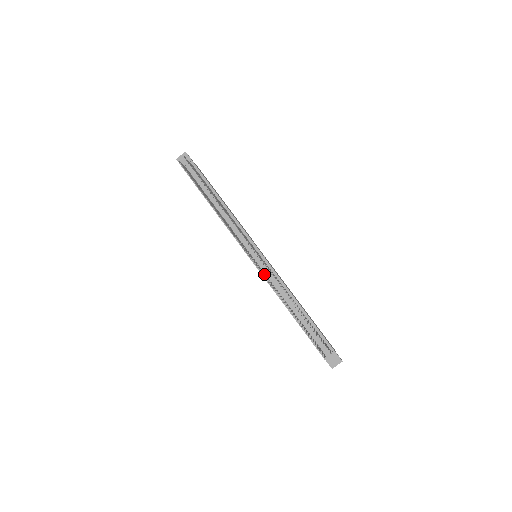
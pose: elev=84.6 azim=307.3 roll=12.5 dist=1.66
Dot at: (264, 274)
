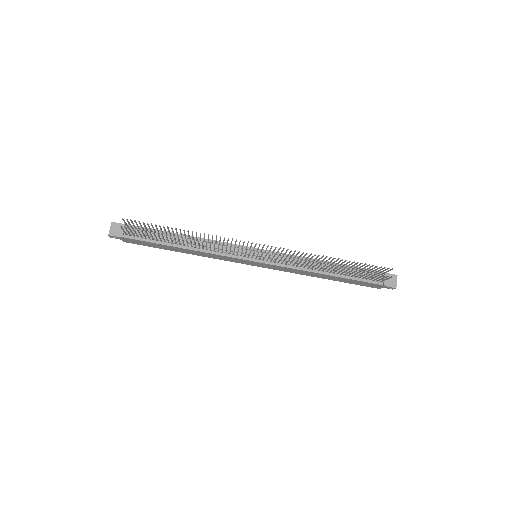
Dot at: (279, 262)
